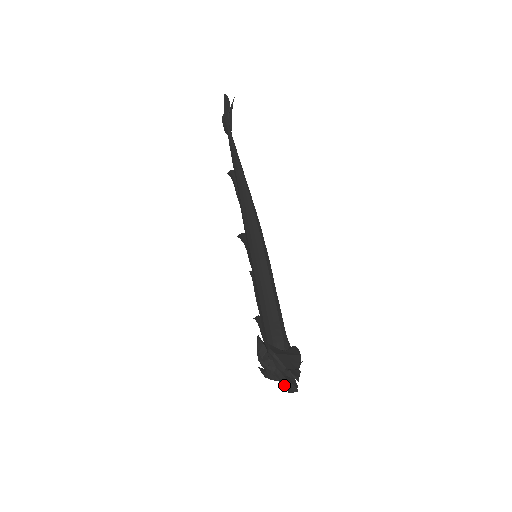
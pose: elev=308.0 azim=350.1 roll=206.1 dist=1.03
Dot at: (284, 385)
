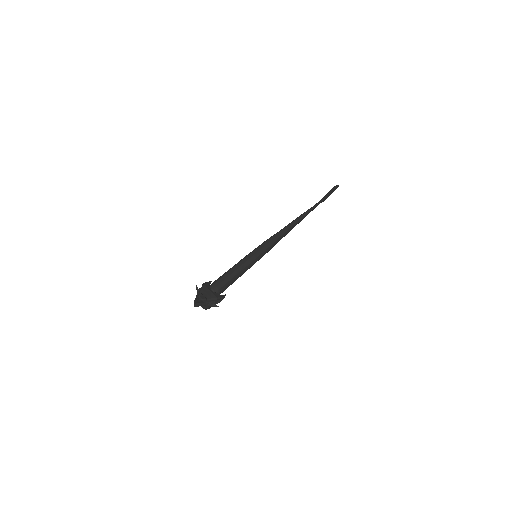
Dot at: (194, 301)
